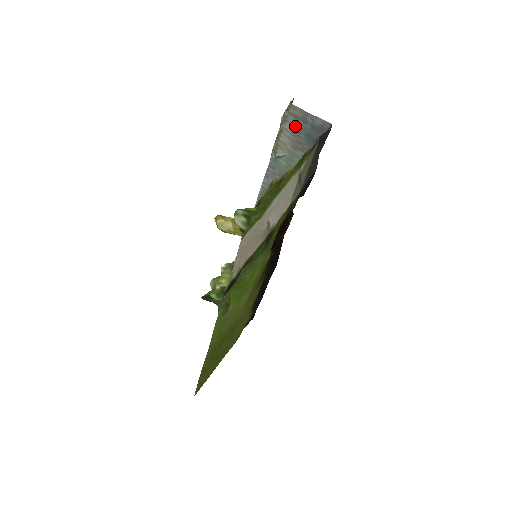
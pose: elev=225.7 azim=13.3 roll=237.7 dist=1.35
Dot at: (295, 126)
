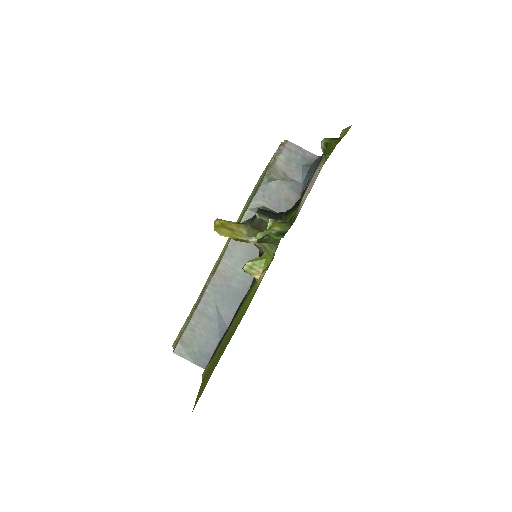
Dot at: (288, 157)
